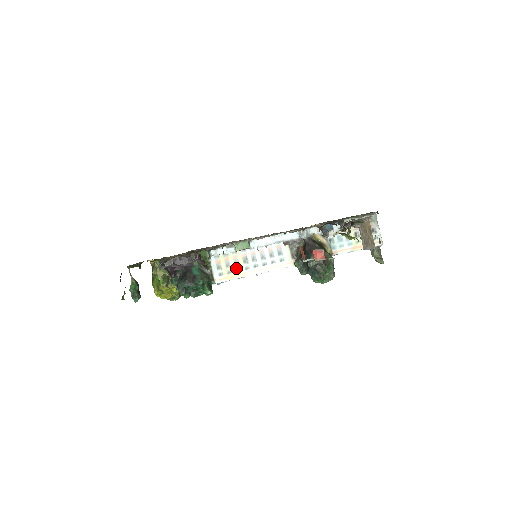
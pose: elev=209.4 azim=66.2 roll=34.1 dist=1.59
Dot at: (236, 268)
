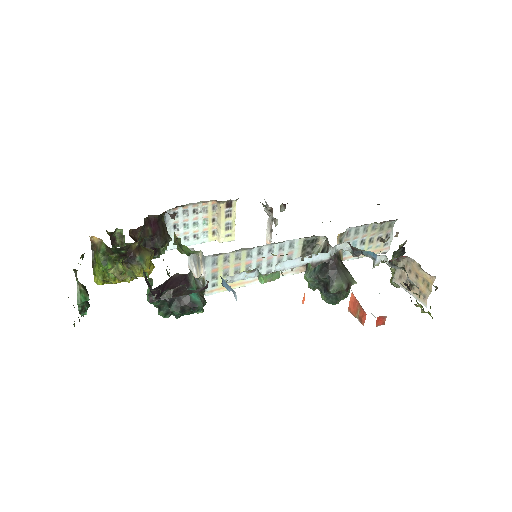
Dot at: occluded
